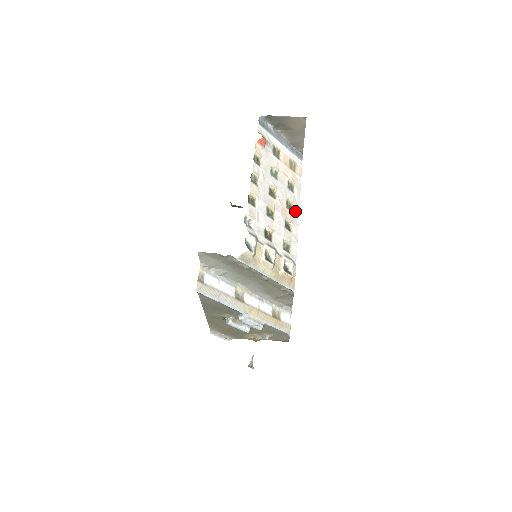
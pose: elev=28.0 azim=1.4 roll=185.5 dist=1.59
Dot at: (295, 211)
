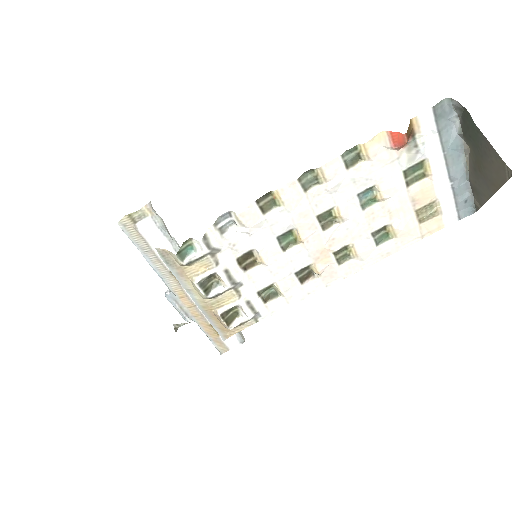
Dot at: (347, 268)
